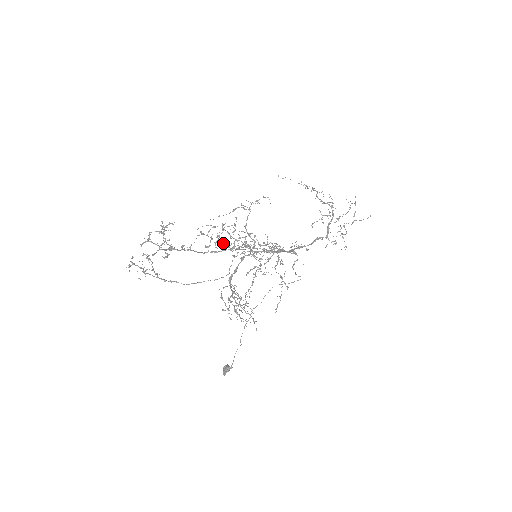
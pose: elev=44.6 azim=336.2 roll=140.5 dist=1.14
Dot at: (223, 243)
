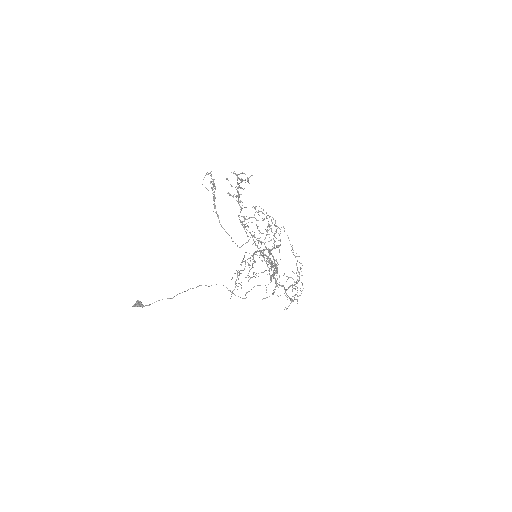
Dot at: occluded
